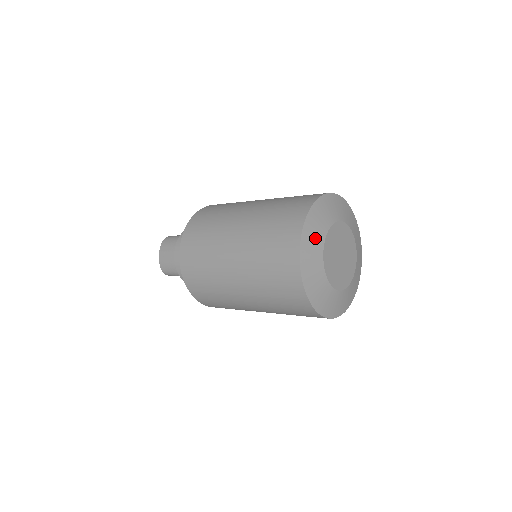
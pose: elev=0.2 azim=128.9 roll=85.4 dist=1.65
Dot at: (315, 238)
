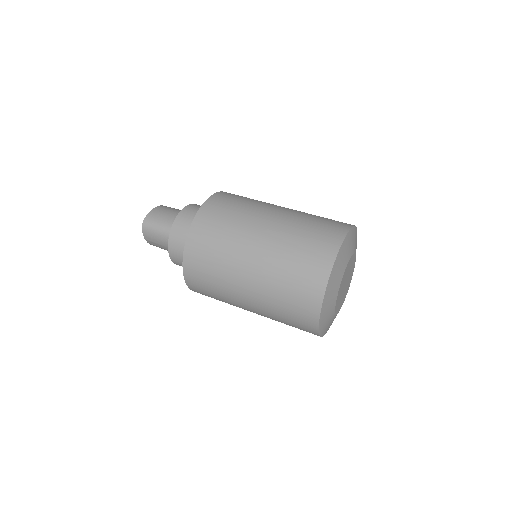
Dot at: (328, 315)
